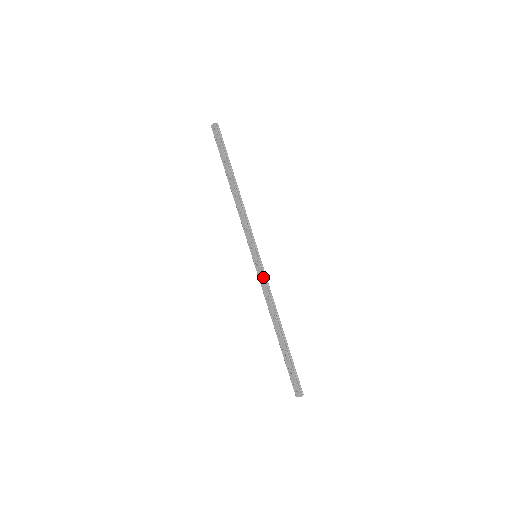
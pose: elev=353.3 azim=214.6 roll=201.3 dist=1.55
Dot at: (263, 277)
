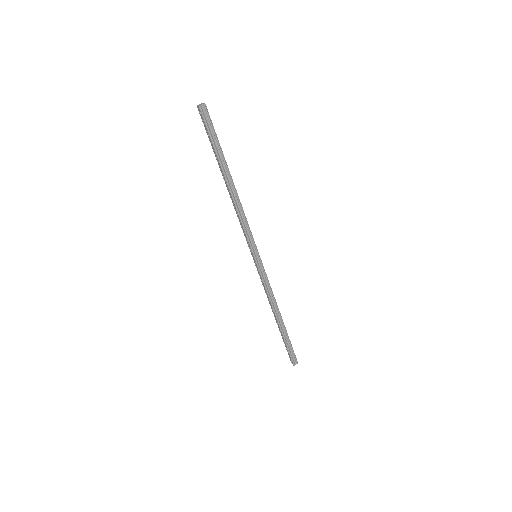
Dot at: (261, 278)
